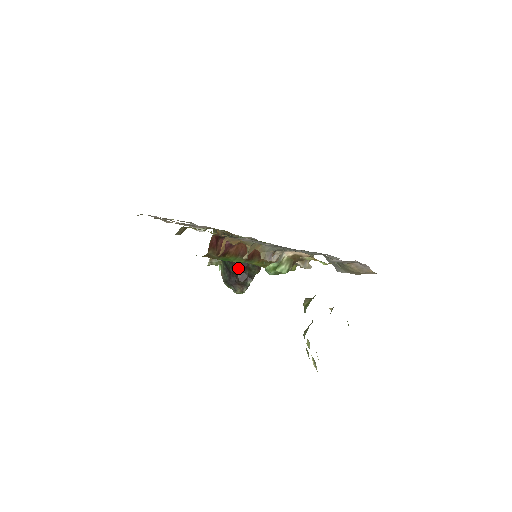
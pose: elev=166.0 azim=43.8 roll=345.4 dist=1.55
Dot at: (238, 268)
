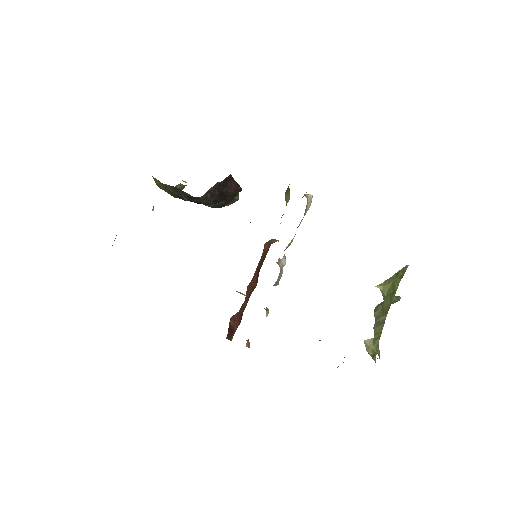
Dot at: (217, 202)
